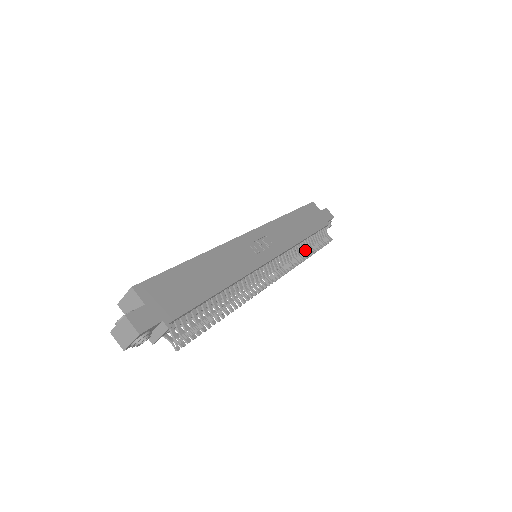
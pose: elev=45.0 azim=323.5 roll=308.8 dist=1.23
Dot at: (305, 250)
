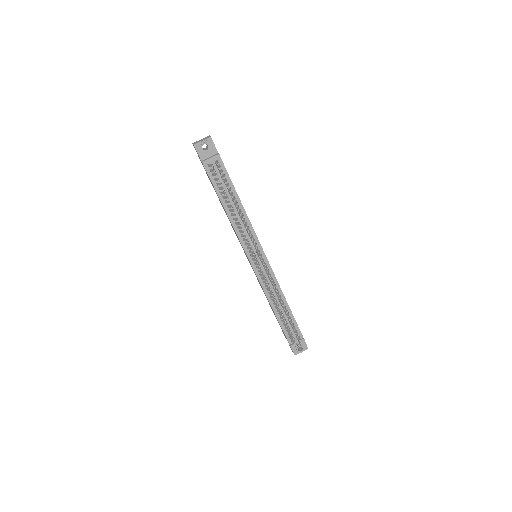
Dot at: occluded
